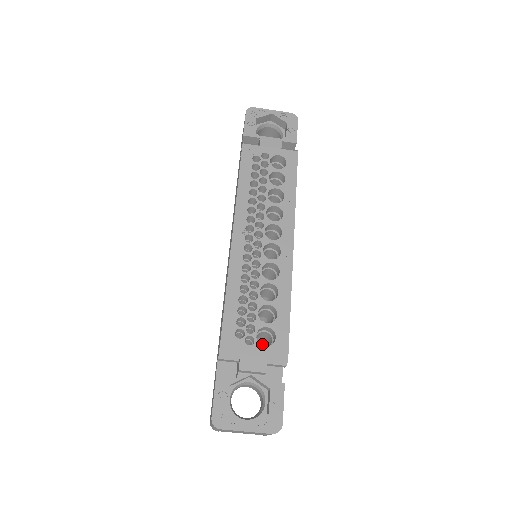
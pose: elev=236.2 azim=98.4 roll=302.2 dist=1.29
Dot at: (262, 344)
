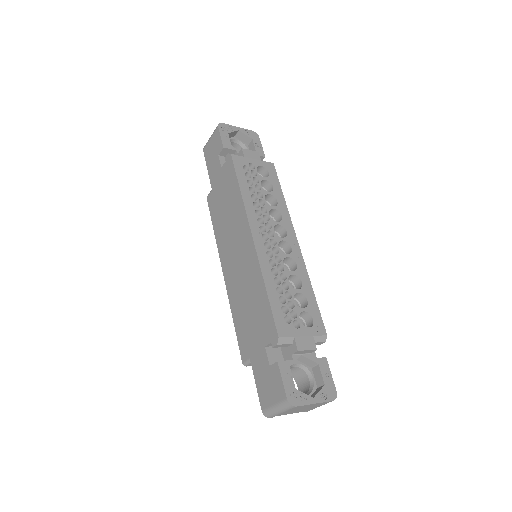
Dot at: occluded
